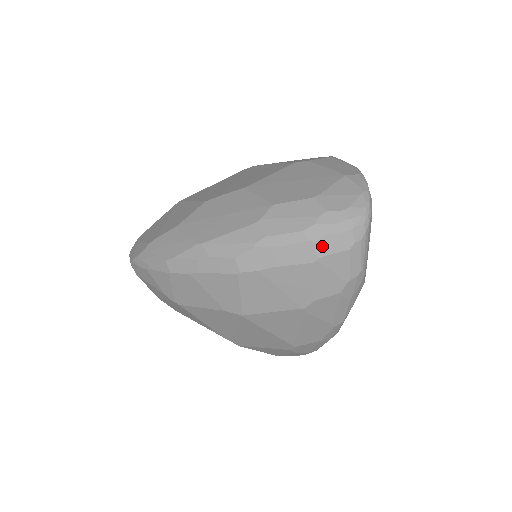
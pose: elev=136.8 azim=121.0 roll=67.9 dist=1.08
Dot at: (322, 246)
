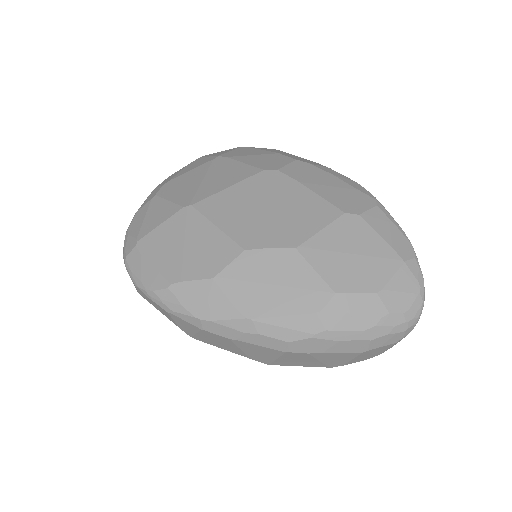
Dot at: (376, 343)
